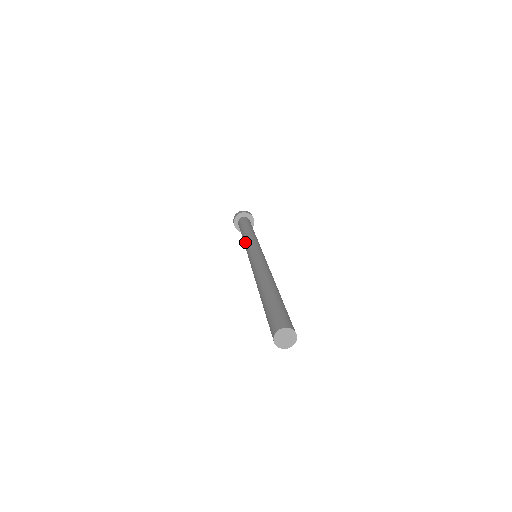
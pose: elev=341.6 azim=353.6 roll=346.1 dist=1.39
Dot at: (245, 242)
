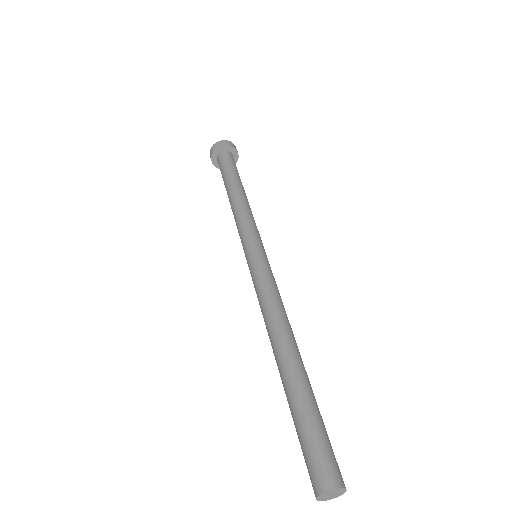
Dot at: occluded
